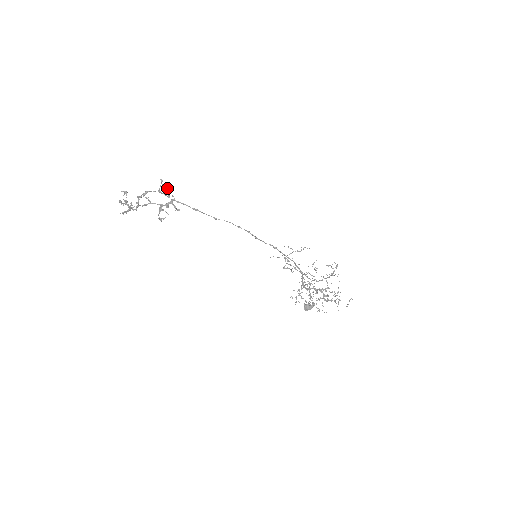
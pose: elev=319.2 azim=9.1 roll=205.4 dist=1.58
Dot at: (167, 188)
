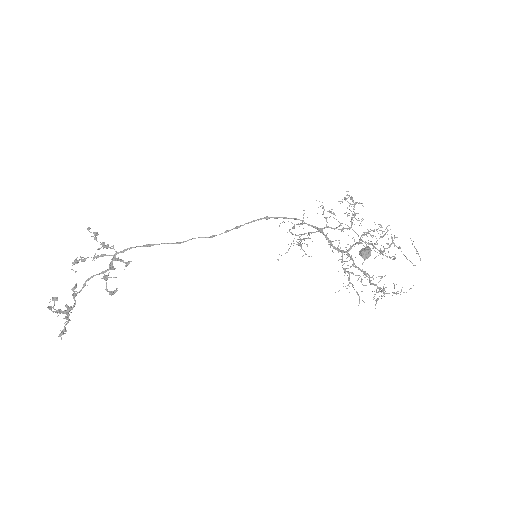
Dot at: (101, 243)
